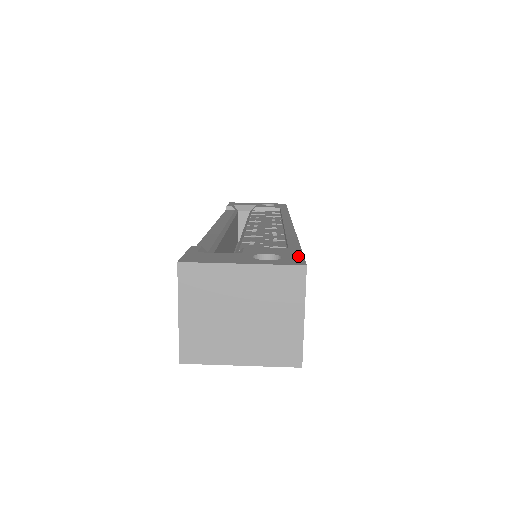
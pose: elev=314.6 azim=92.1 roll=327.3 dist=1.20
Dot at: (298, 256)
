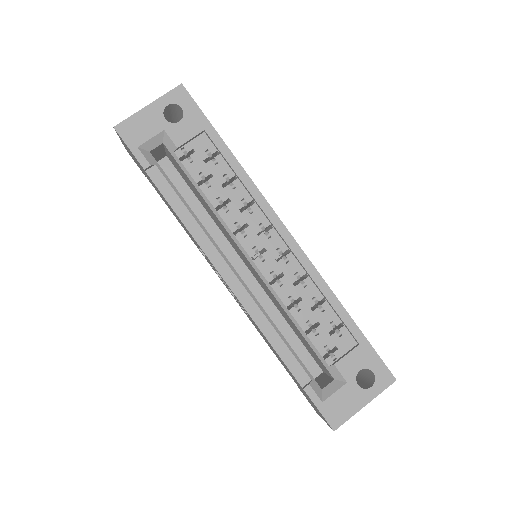
Dot at: (379, 363)
